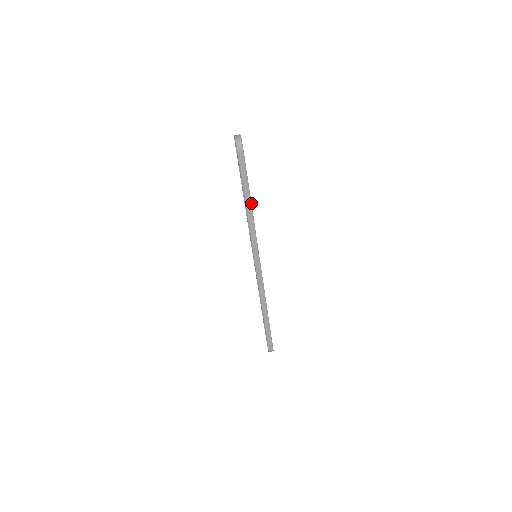
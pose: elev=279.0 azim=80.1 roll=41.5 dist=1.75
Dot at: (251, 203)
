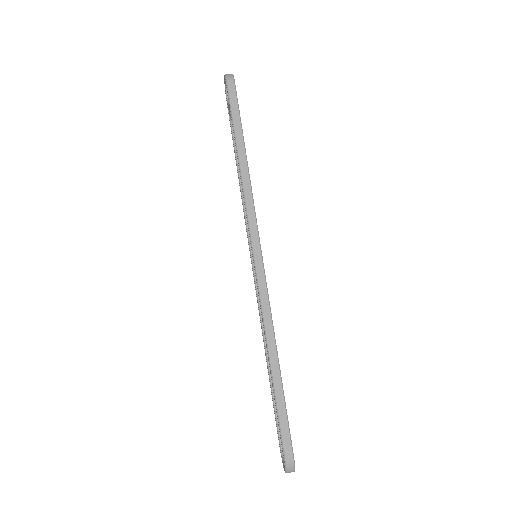
Dot at: occluded
